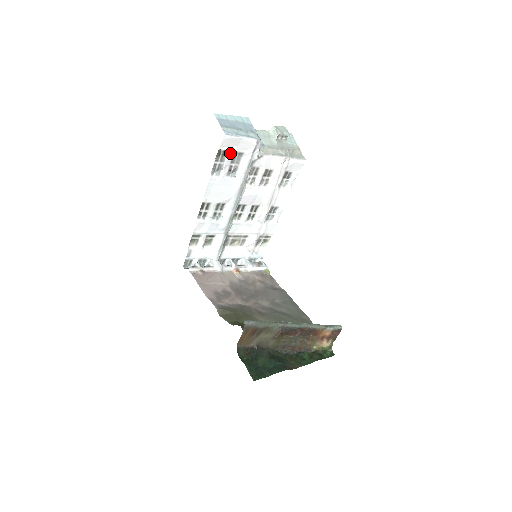
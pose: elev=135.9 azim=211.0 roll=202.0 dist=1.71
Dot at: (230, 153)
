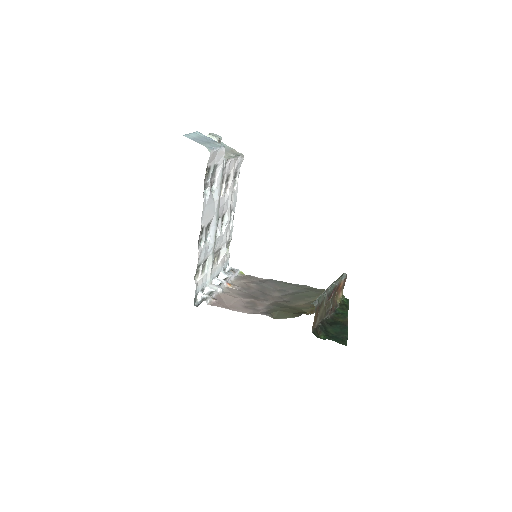
Dot at: (211, 168)
